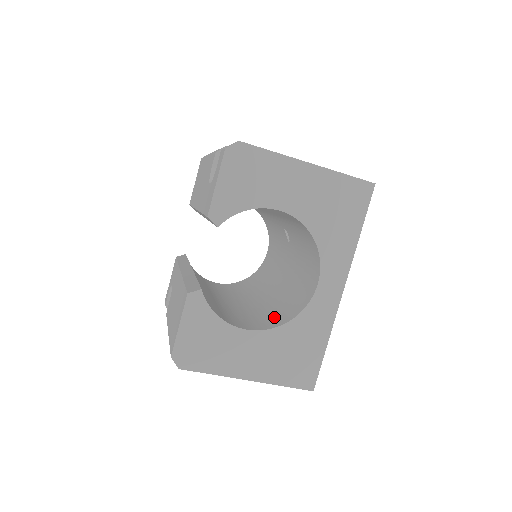
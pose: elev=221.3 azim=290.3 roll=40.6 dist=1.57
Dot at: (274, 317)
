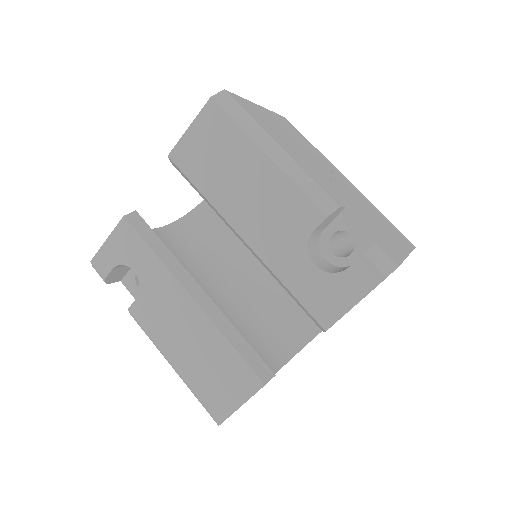
Dot at: (279, 337)
